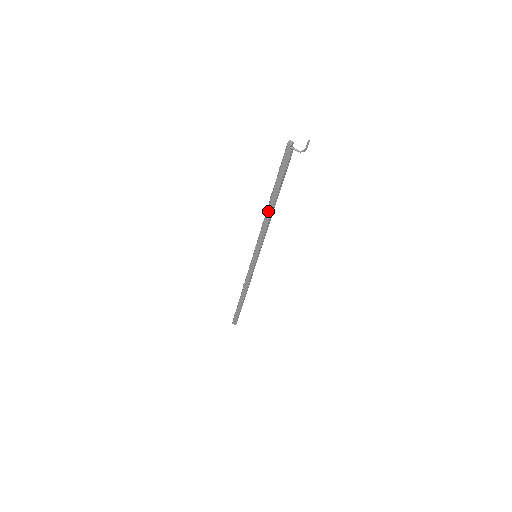
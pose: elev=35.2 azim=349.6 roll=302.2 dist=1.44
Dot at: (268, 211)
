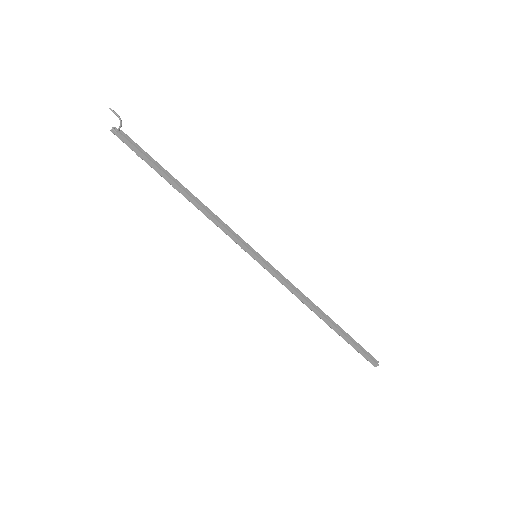
Dot at: (189, 200)
